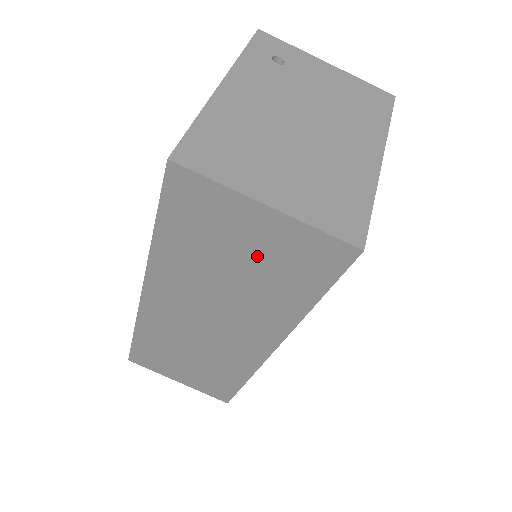
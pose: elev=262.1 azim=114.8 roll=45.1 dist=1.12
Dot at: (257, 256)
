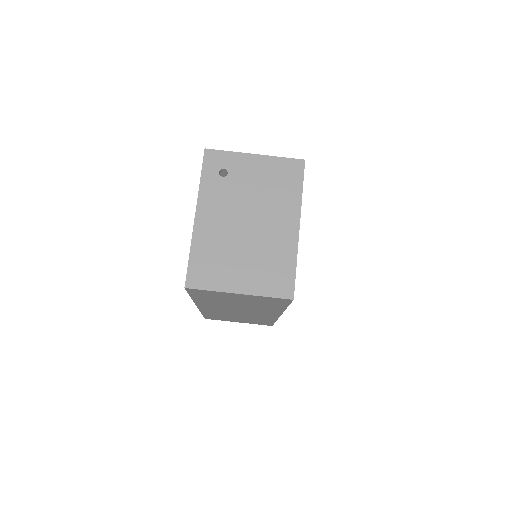
Dot at: (246, 301)
